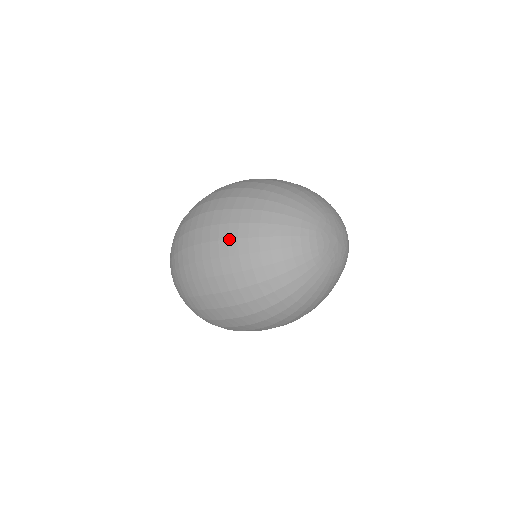
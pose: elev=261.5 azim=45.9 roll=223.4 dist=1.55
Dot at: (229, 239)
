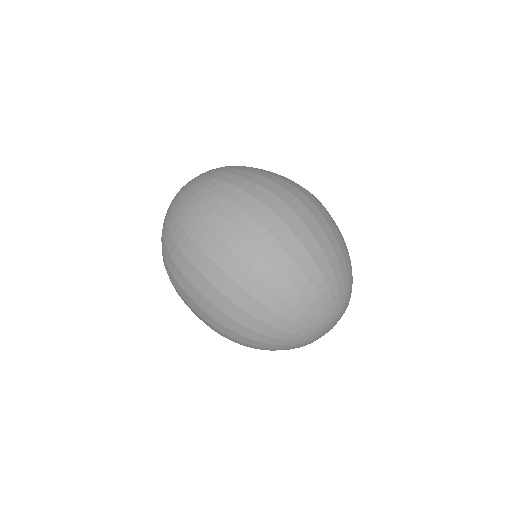
Dot at: (261, 280)
